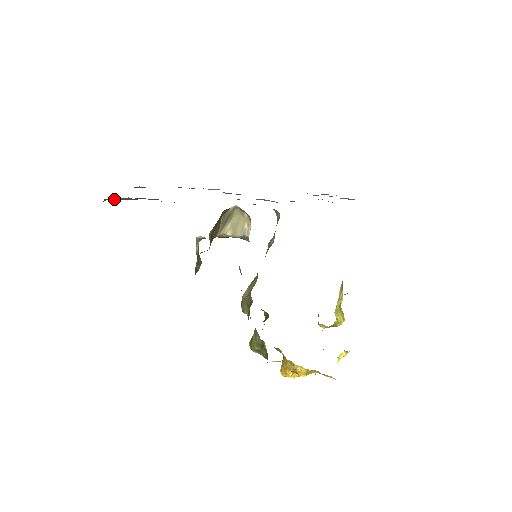
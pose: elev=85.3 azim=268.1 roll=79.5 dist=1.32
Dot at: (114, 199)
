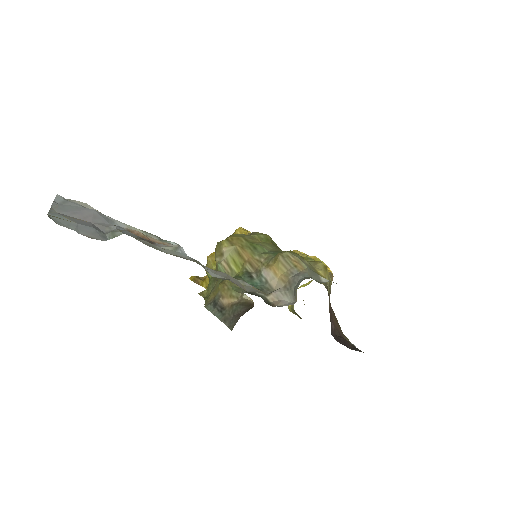
Dot at: occluded
